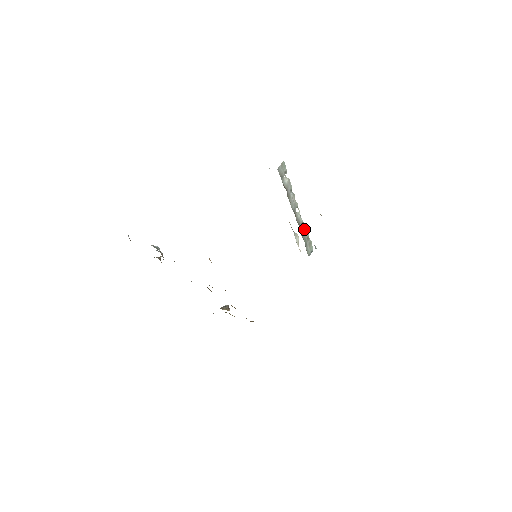
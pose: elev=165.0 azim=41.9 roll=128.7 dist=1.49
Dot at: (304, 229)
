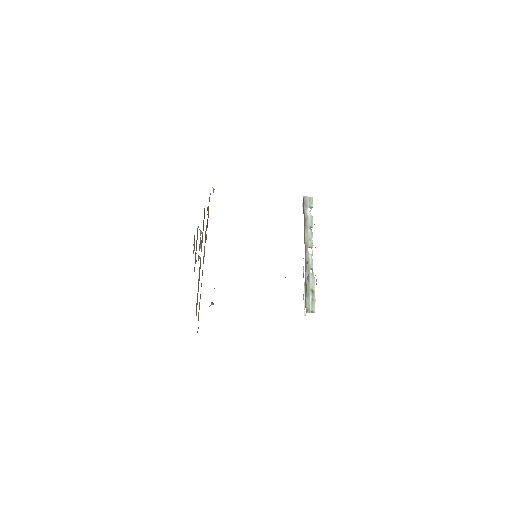
Dot at: (311, 277)
